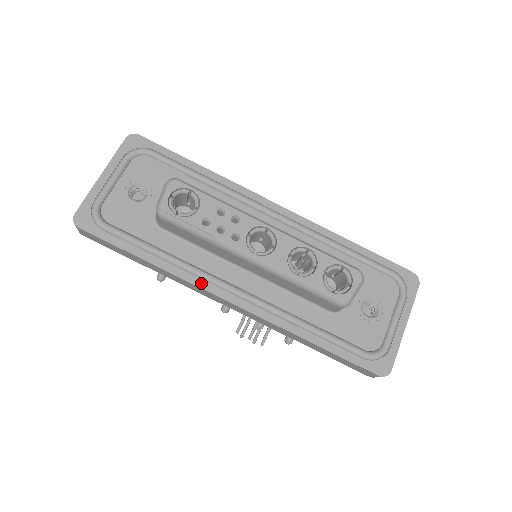
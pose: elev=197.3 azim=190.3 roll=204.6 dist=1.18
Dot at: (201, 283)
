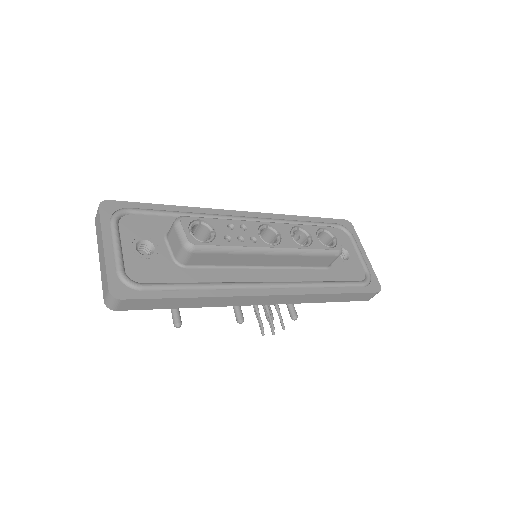
Dot at: (243, 292)
